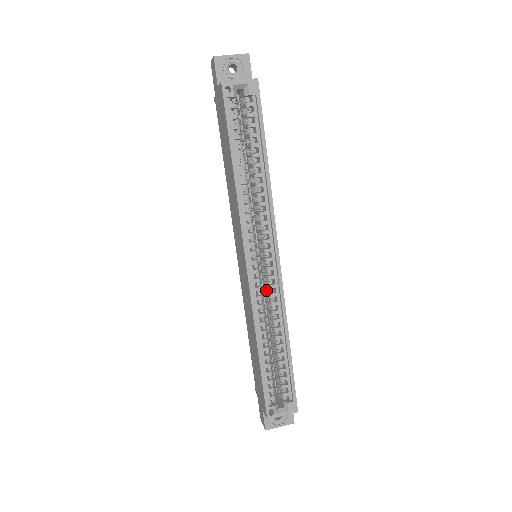
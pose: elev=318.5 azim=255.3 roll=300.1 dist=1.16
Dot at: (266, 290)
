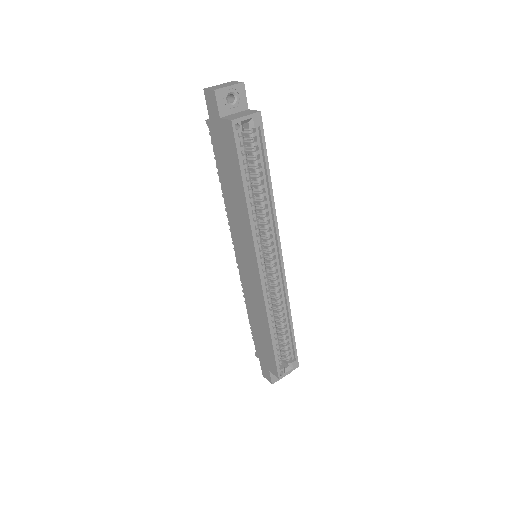
Dot at: (271, 284)
